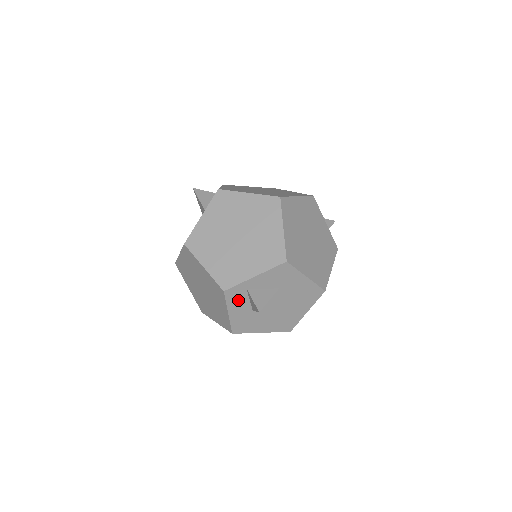
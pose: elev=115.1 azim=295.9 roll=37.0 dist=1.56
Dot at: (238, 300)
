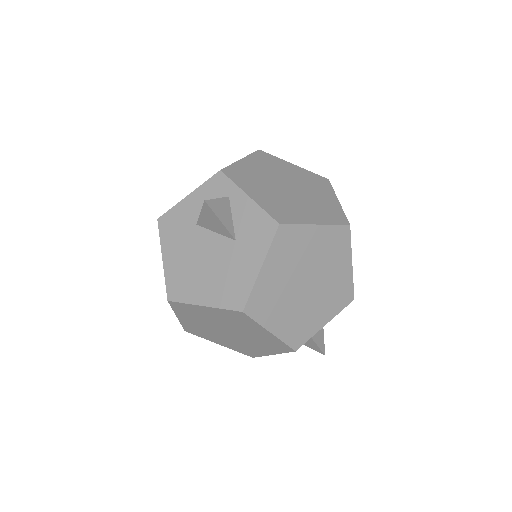
Dot at: occluded
